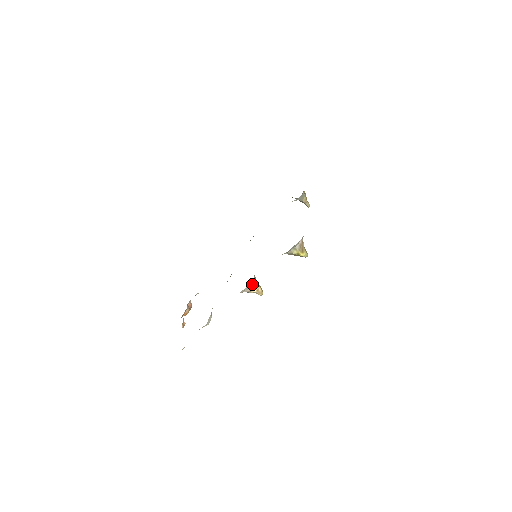
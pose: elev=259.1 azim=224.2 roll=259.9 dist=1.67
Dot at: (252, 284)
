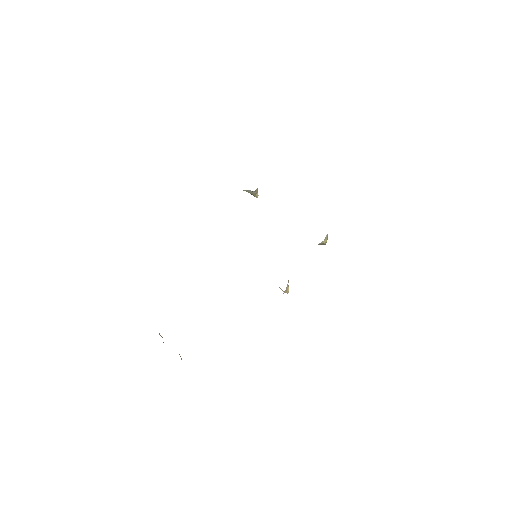
Dot at: (287, 284)
